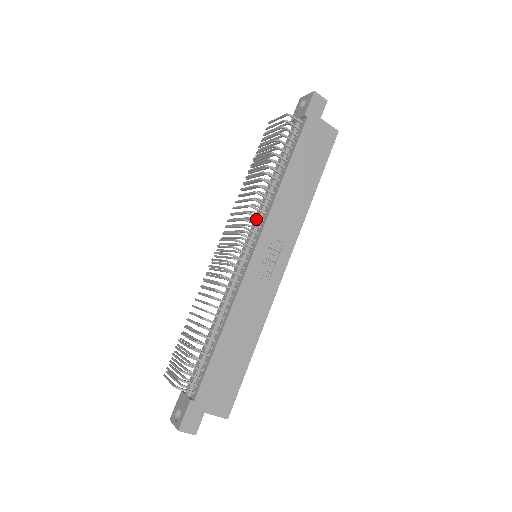
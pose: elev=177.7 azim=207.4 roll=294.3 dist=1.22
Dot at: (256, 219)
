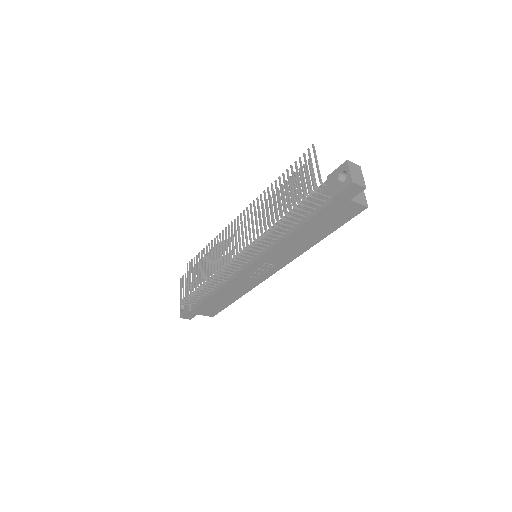
Dot at: occluded
